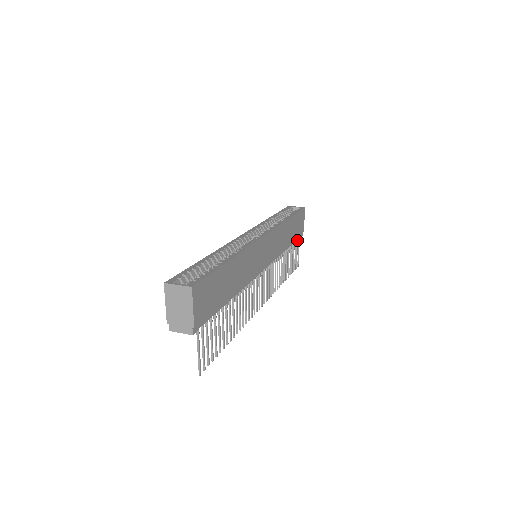
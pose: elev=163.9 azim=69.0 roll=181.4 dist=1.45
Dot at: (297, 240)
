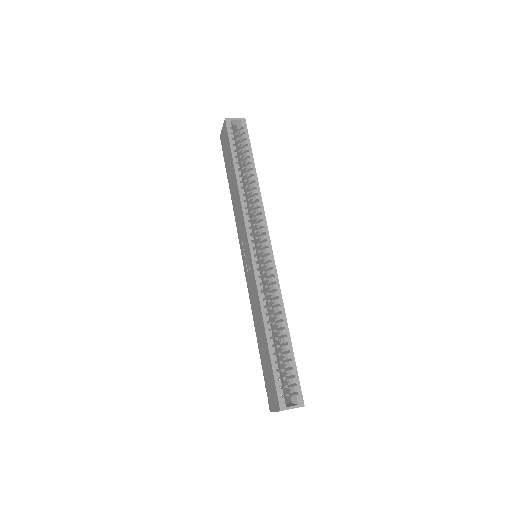
Dot at: occluded
